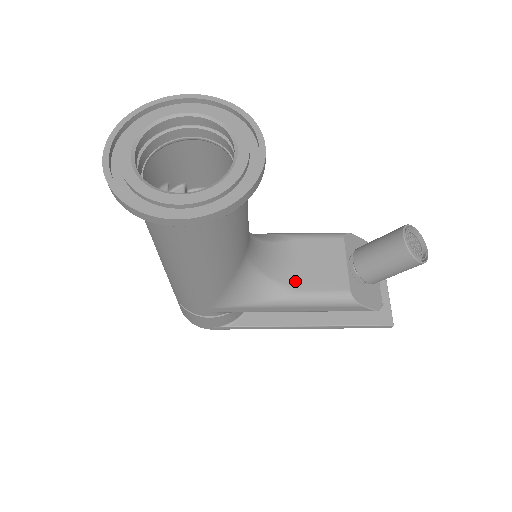
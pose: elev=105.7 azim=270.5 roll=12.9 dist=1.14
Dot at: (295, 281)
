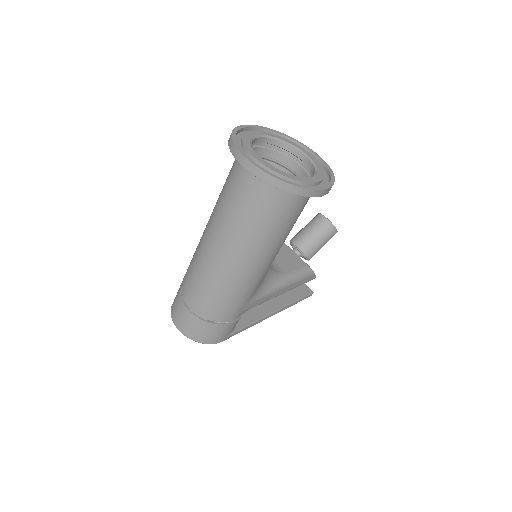
Dot at: (279, 269)
